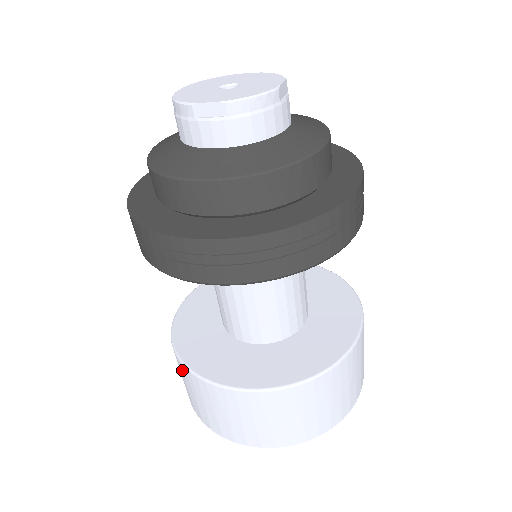
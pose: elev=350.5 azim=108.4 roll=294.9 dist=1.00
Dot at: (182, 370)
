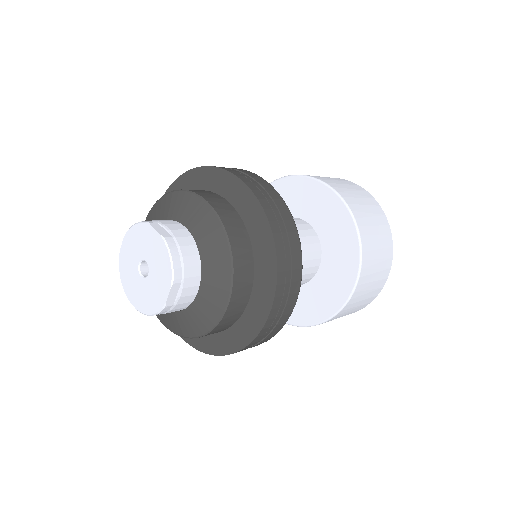
Dot at: occluded
